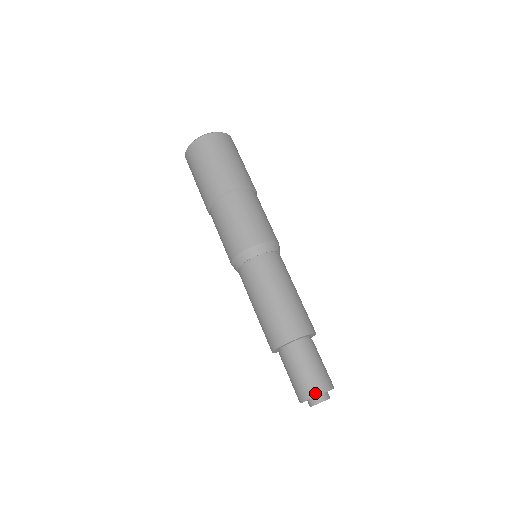
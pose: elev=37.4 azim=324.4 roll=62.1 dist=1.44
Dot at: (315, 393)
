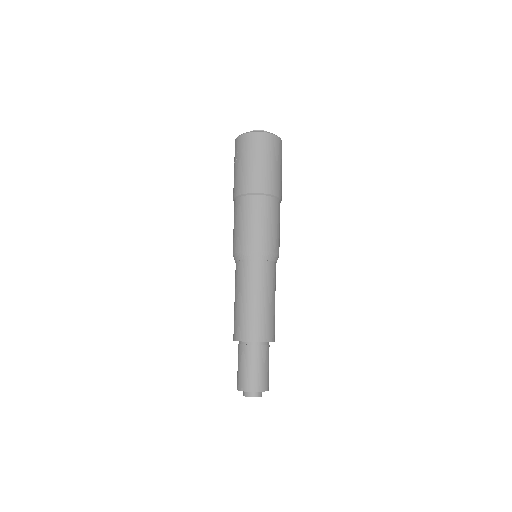
Dot at: (252, 389)
